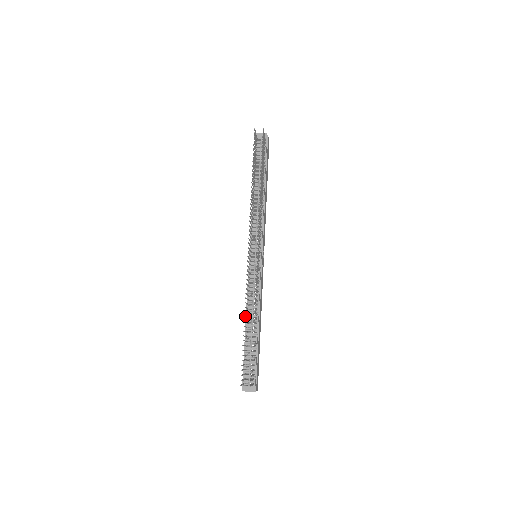
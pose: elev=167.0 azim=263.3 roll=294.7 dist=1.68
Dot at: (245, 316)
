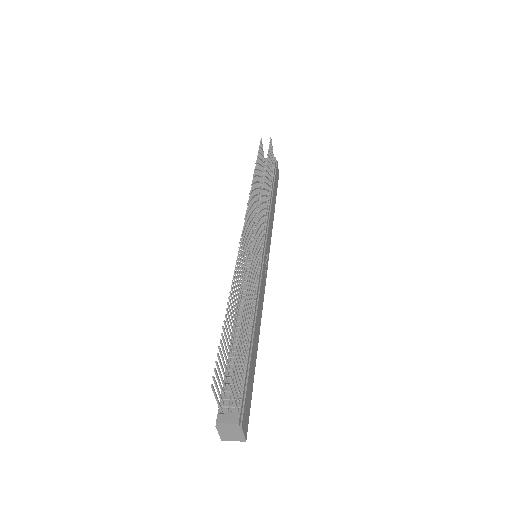
Dot at: (231, 294)
